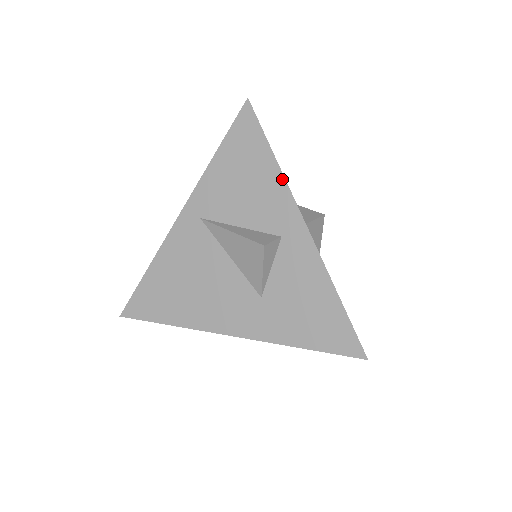
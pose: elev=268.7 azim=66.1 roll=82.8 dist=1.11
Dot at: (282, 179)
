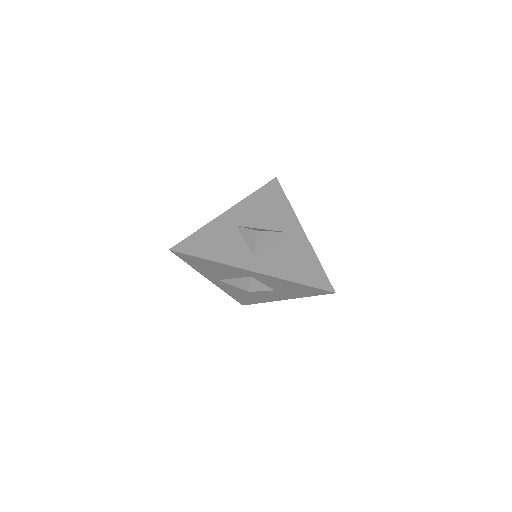
Dot at: (222, 264)
